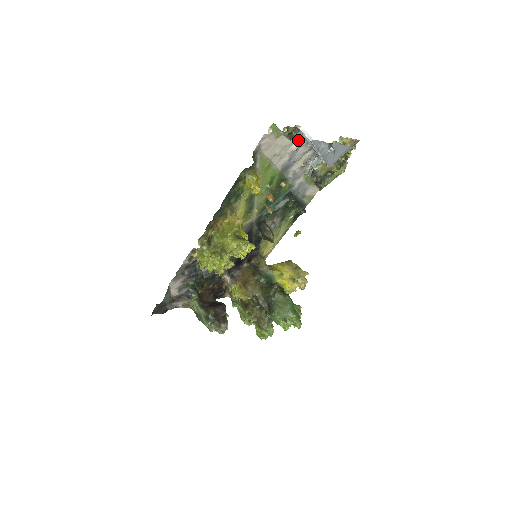
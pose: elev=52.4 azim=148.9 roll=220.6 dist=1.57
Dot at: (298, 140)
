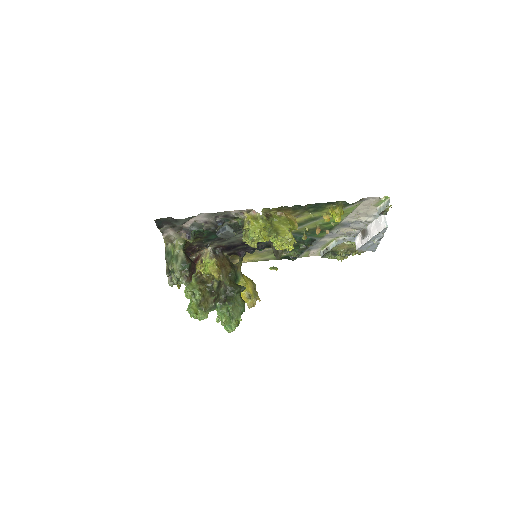
Dot at: (371, 218)
